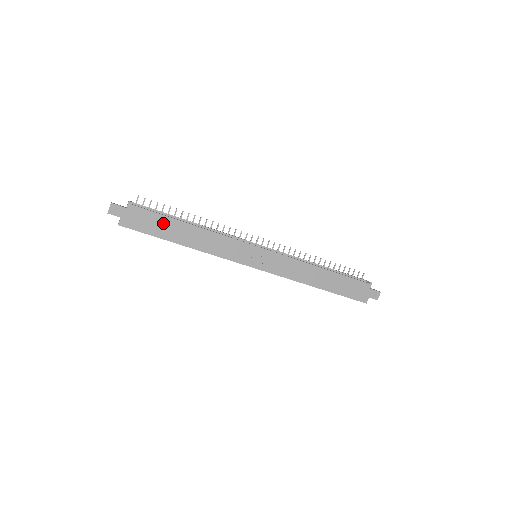
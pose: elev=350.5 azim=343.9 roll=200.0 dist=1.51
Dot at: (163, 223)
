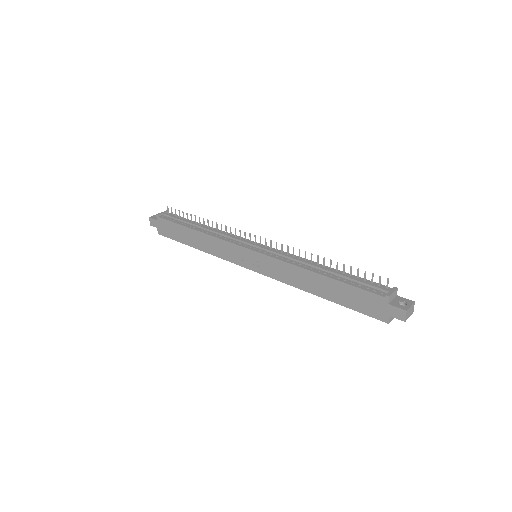
Dot at: (179, 230)
